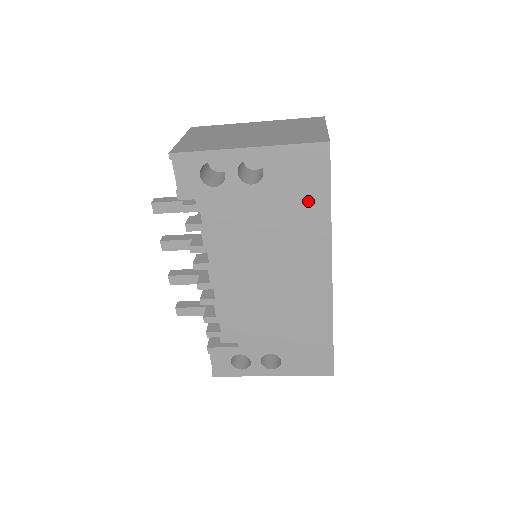
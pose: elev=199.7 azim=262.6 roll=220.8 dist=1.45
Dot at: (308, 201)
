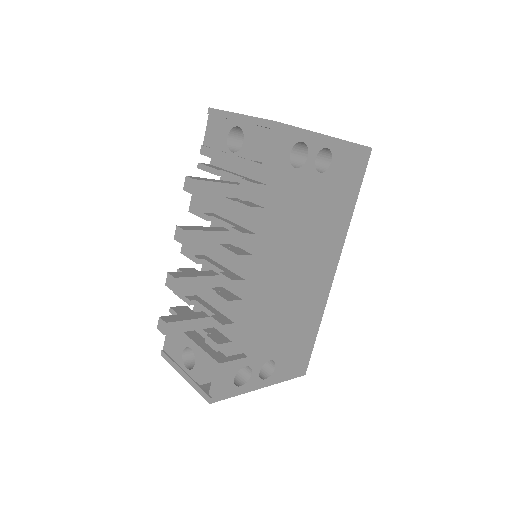
Dot at: (346, 197)
